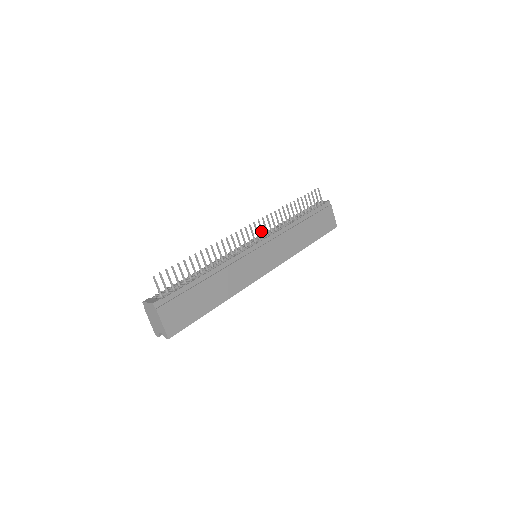
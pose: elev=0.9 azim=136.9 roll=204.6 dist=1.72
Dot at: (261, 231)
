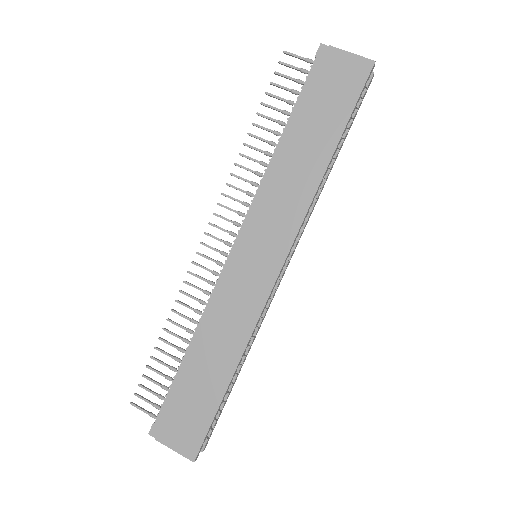
Dot at: occluded
